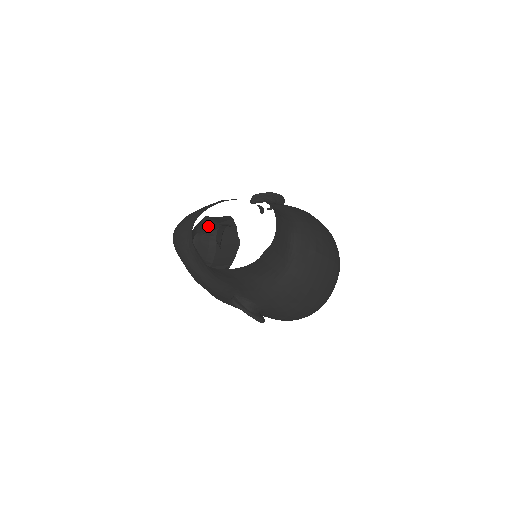
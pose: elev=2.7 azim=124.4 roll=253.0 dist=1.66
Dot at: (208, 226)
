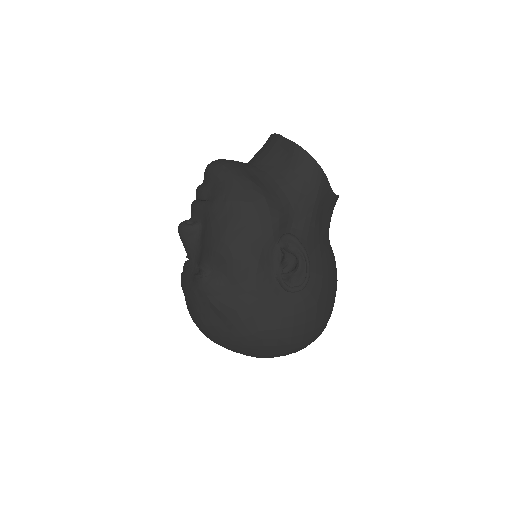
Dot at: occluded
